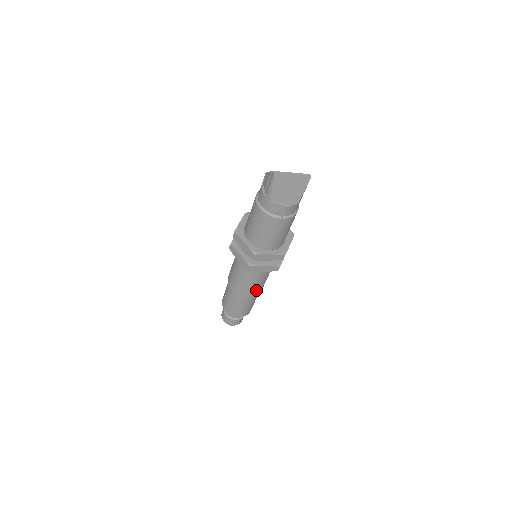
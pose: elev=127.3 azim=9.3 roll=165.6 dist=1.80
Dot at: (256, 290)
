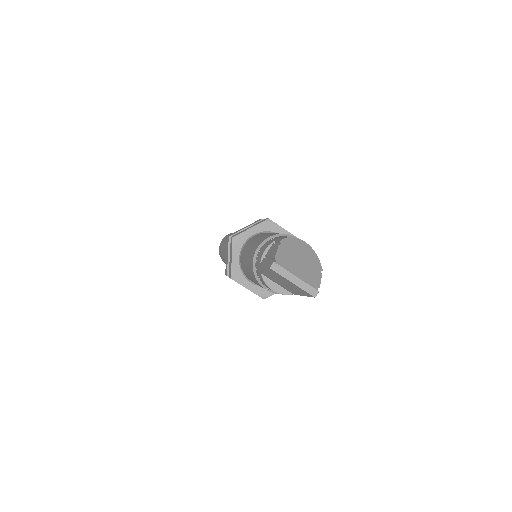
Dot at: occluded
